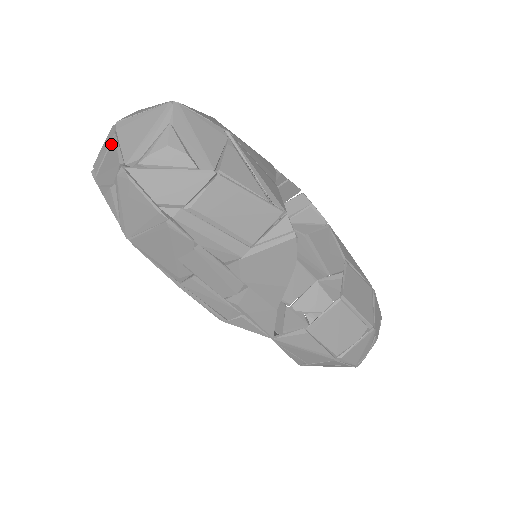
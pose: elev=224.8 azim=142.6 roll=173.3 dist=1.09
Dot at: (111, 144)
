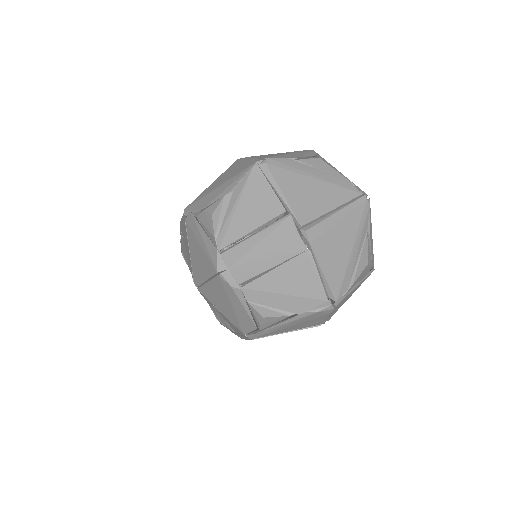
Dot at: (297, 261)
